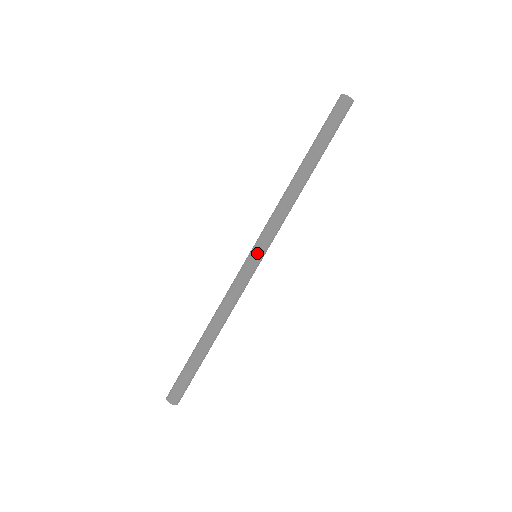
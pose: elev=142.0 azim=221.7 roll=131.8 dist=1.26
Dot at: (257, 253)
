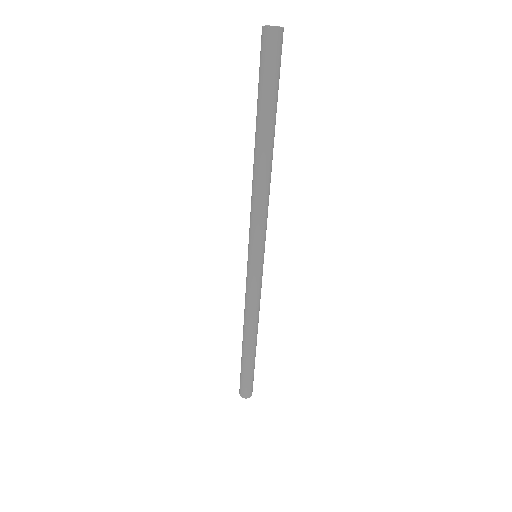
Dot at: (260, 256)
